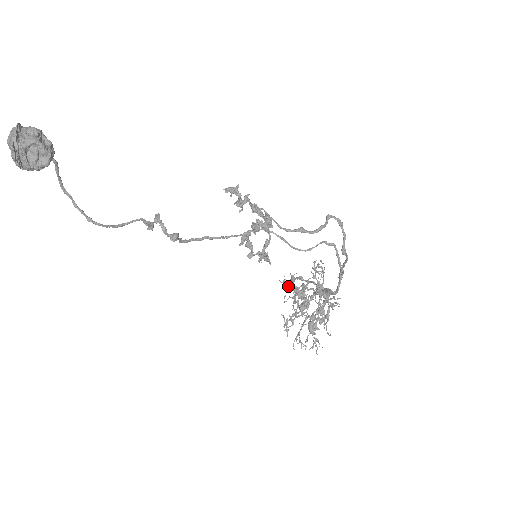
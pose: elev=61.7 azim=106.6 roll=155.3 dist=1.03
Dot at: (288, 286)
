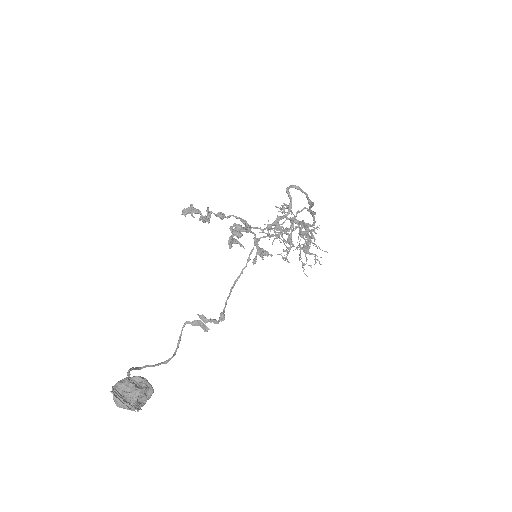
Dot at: (269, 233)
